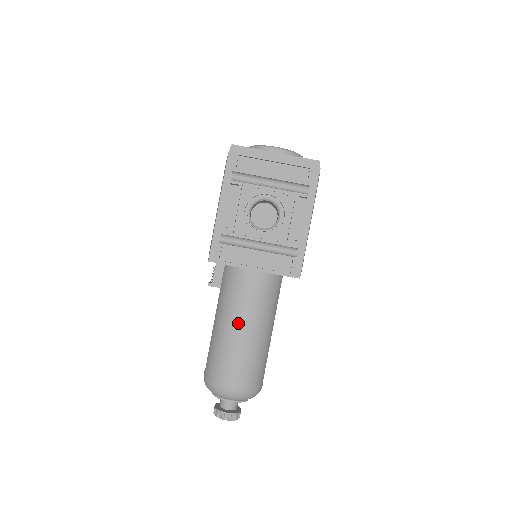
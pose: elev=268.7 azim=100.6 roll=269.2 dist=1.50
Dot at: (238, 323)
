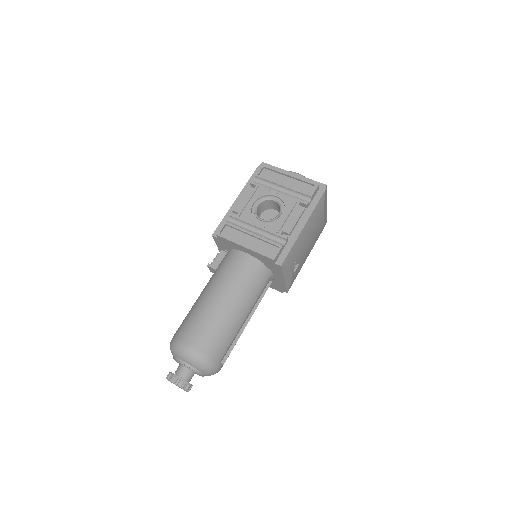
Dot at: (217, 291)
